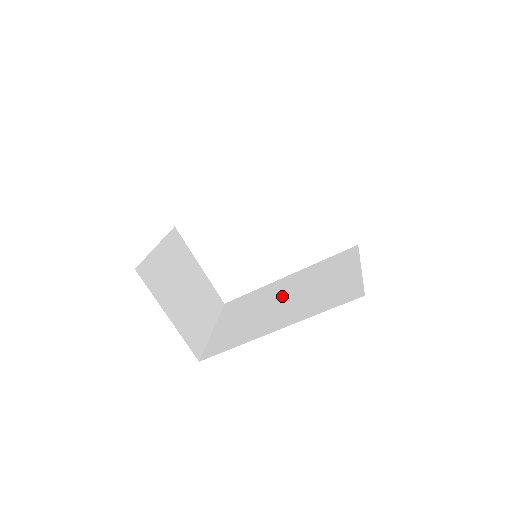
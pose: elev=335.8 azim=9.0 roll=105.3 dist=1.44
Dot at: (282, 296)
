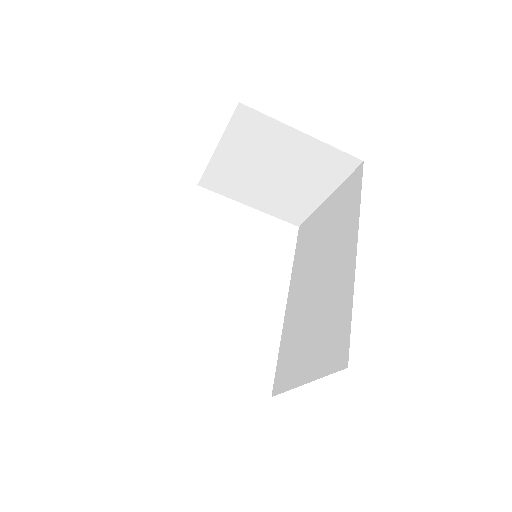
Dot at: (311, 285)
